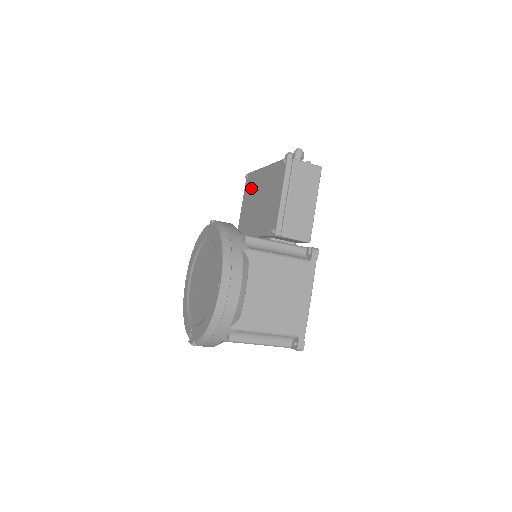
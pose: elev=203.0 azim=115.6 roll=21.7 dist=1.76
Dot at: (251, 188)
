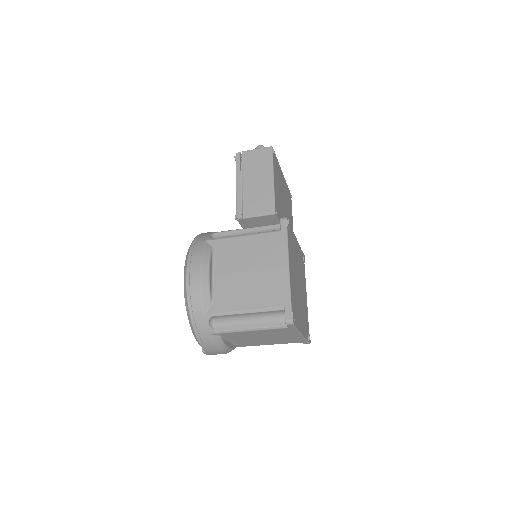
Dot at: occluded
